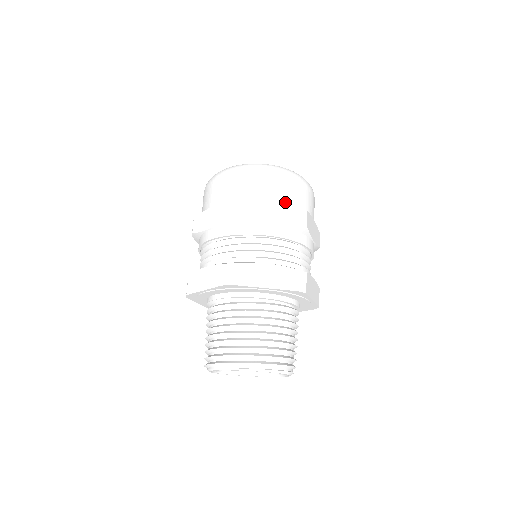
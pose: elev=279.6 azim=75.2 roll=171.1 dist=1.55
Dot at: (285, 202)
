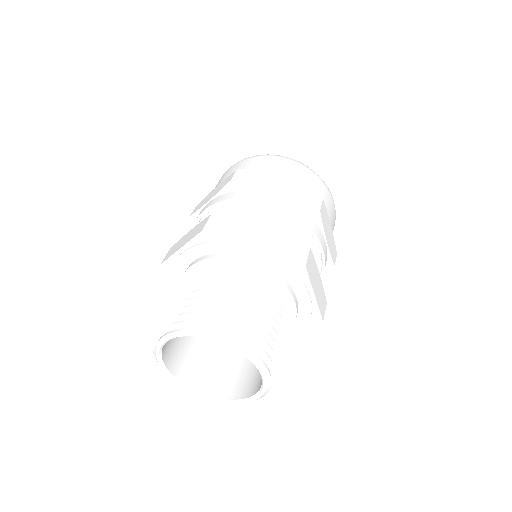
Dot at: (299, 185)
